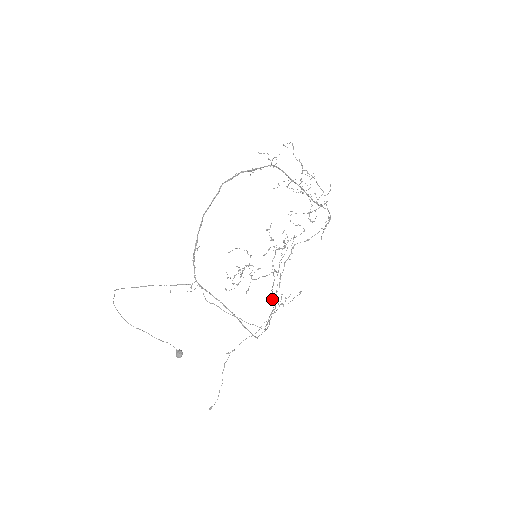
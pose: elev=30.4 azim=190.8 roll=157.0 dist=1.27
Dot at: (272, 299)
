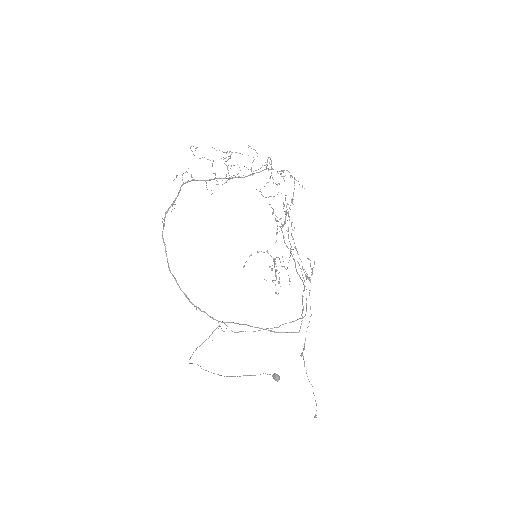
Dot at: (306, 277)
